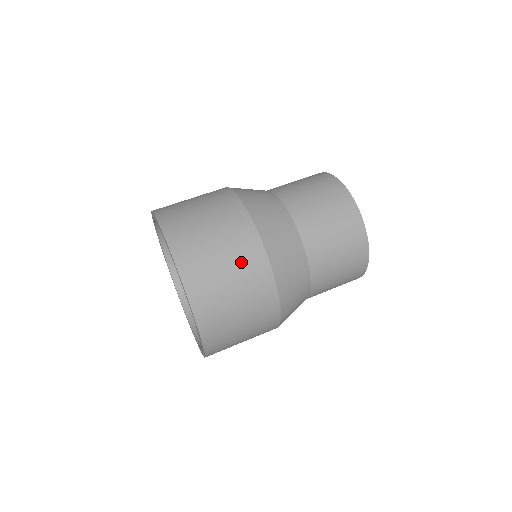
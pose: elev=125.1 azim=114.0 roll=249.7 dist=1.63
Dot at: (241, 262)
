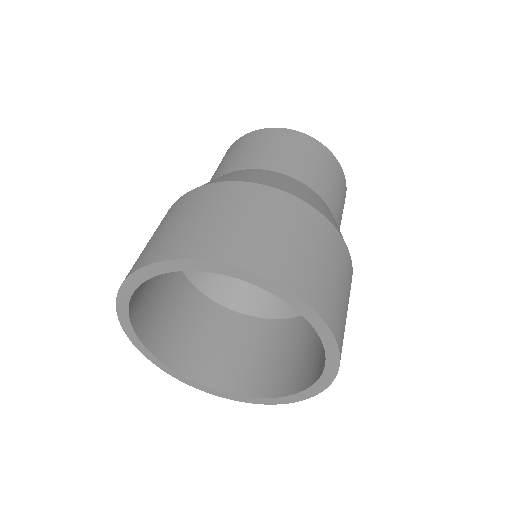
Dot at: (273, 212)
